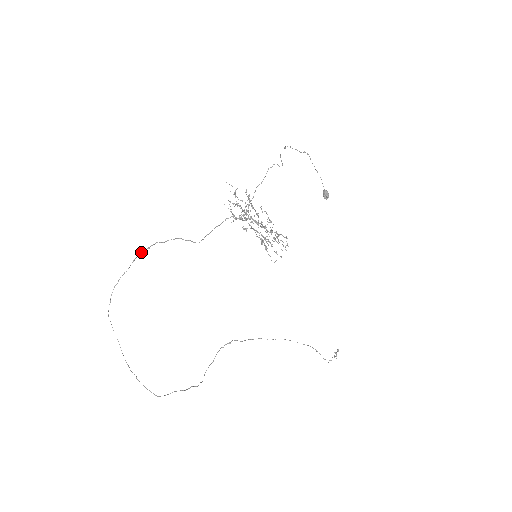
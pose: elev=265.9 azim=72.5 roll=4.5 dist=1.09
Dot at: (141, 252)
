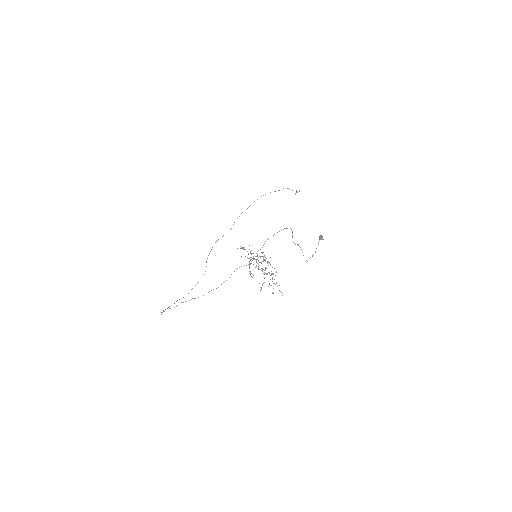
Dot at: occluded
